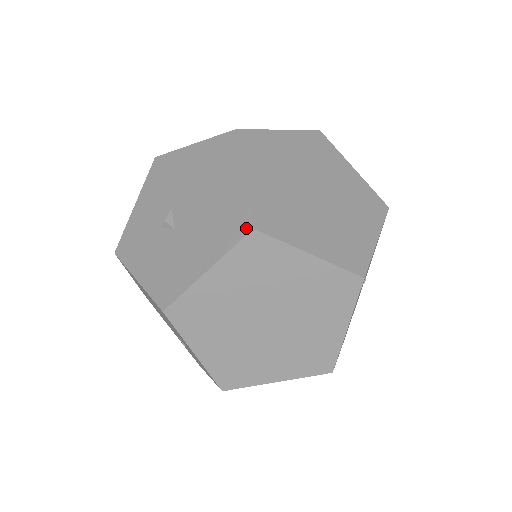
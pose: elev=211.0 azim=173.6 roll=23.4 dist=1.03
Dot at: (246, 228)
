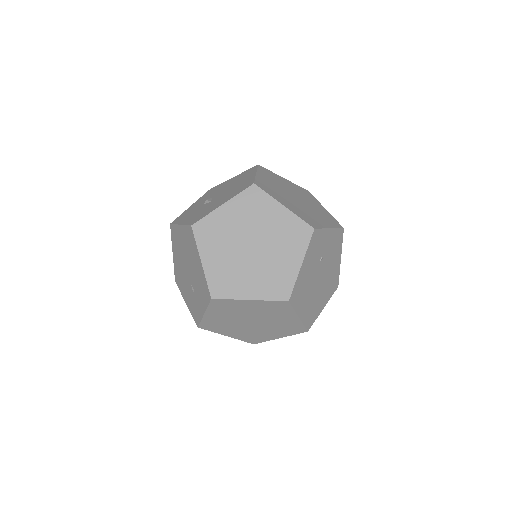
Dot at: (250, 184)
